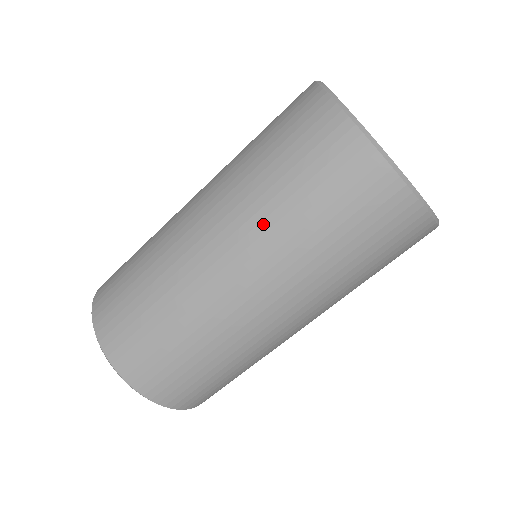
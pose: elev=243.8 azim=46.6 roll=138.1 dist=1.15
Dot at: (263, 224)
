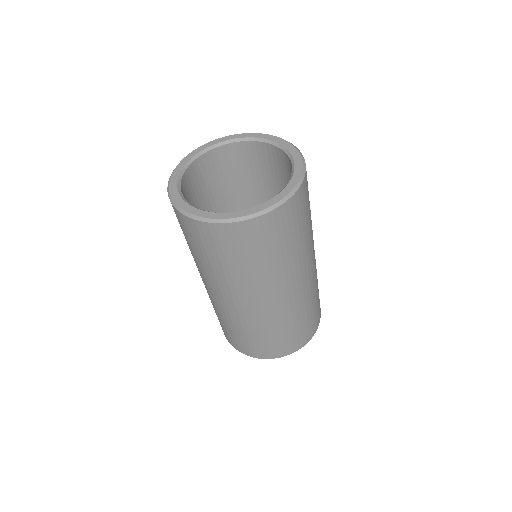
Dot at: (254, 280)
